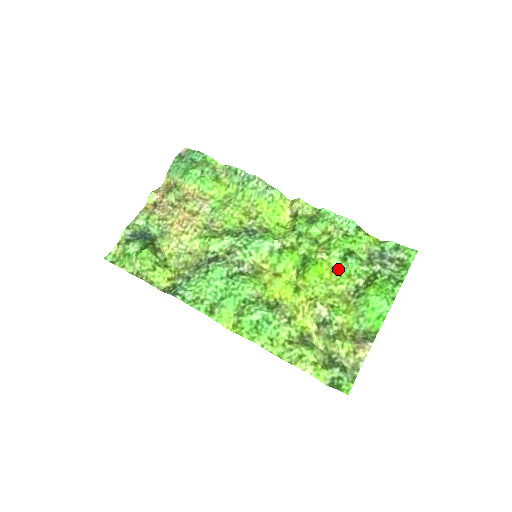
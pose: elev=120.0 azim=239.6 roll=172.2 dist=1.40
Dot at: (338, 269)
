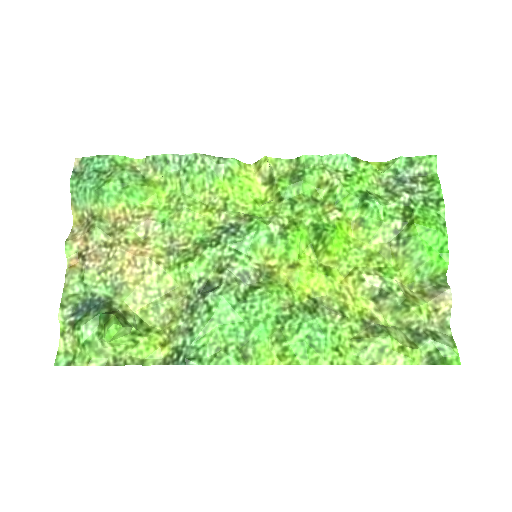
Dot at: (361, 221)
